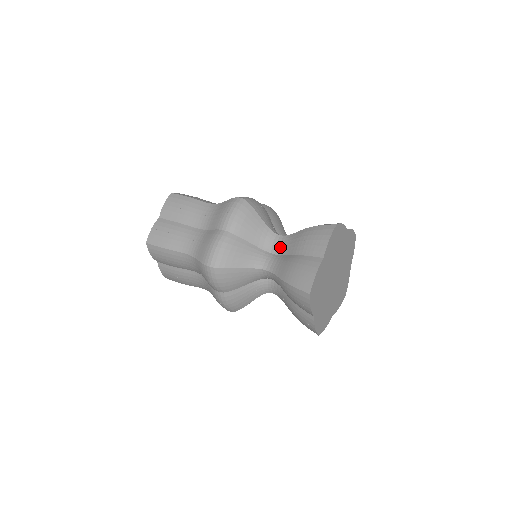
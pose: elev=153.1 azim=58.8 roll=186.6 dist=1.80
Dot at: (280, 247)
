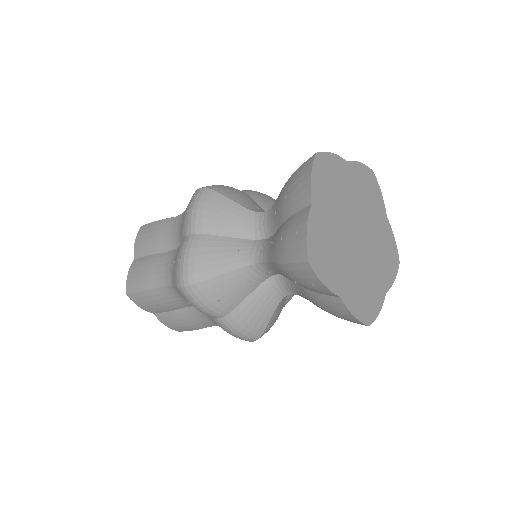
Dot at: (268, 225)
